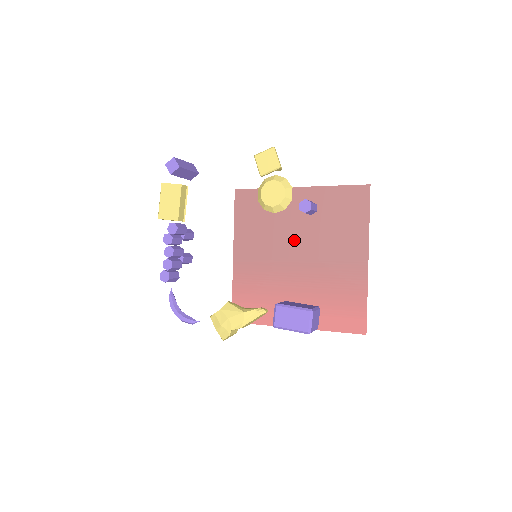
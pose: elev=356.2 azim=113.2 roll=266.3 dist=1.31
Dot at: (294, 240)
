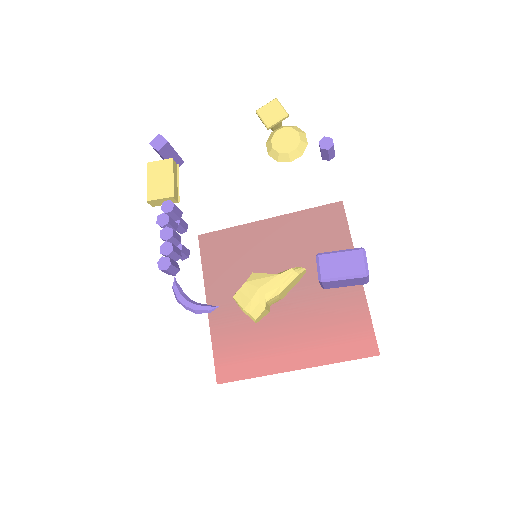
Dot at: (275, 272)
